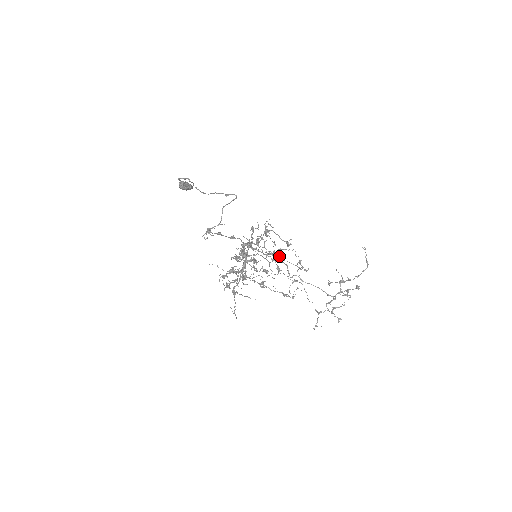
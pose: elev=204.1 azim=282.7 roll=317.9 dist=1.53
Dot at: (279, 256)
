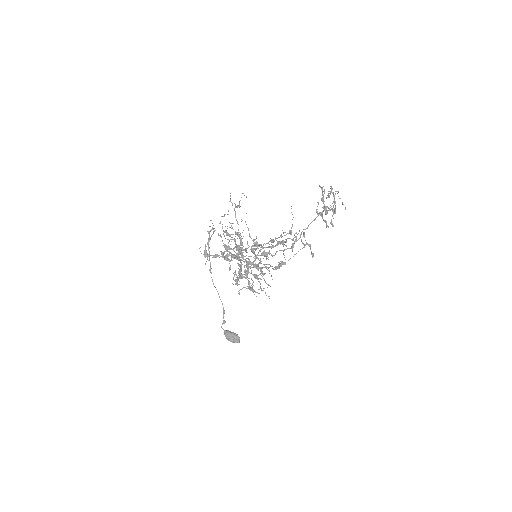
Dot at: occluded
